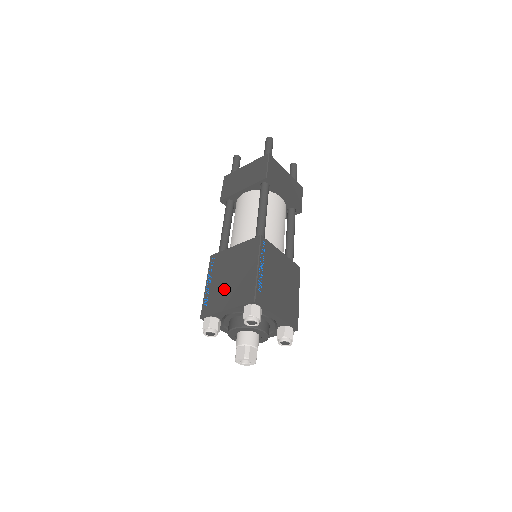
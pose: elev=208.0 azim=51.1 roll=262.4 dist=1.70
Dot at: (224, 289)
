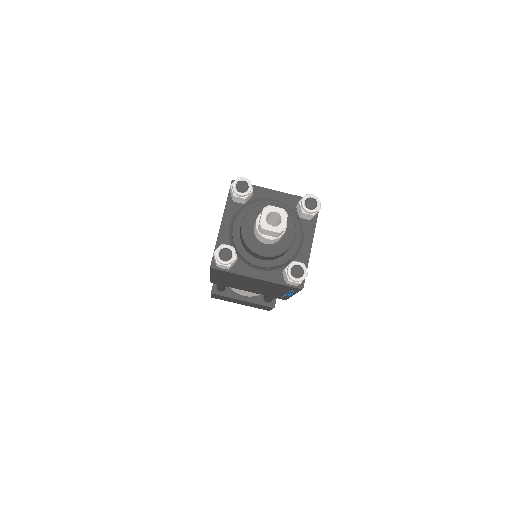
Dot at: occluded
